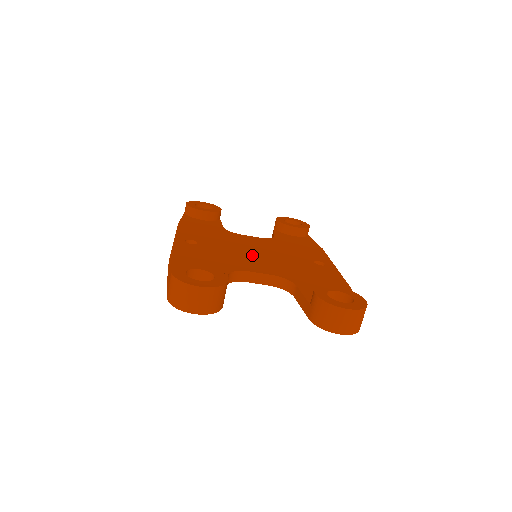
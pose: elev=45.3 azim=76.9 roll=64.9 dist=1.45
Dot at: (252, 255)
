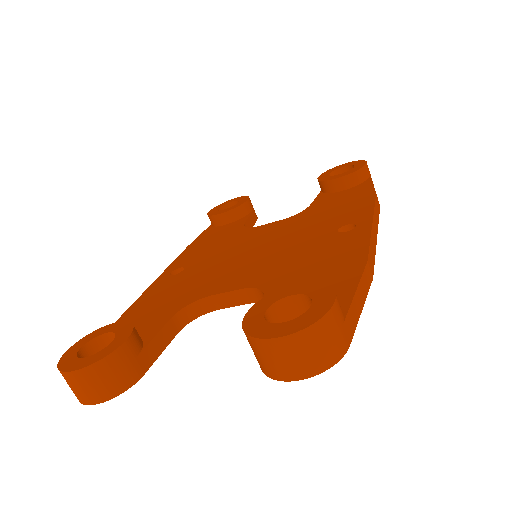
Dot at: (242, 260)
